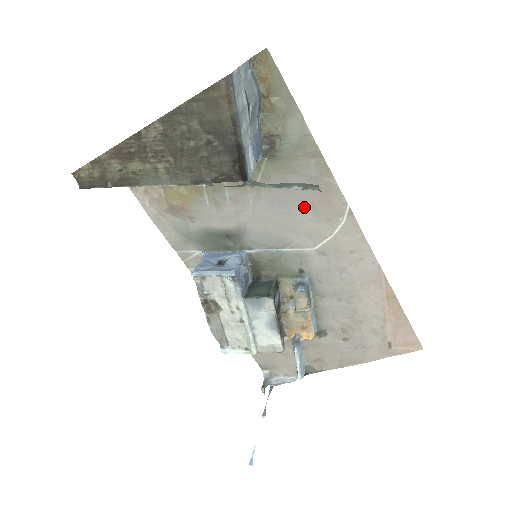
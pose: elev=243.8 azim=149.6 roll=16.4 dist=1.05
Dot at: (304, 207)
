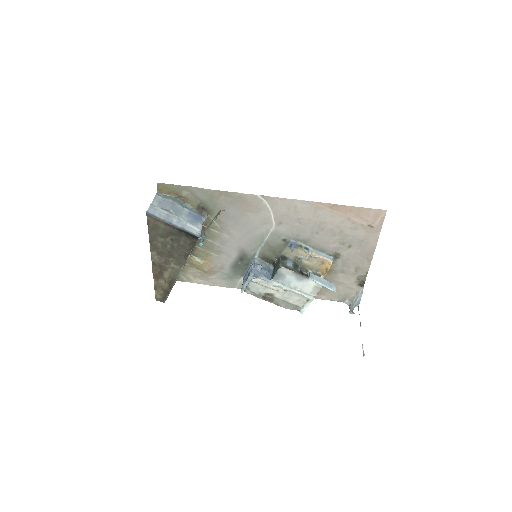
Dot at: (246, 216)
